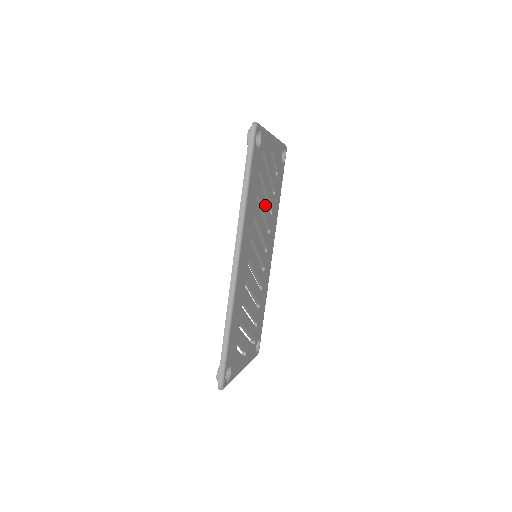
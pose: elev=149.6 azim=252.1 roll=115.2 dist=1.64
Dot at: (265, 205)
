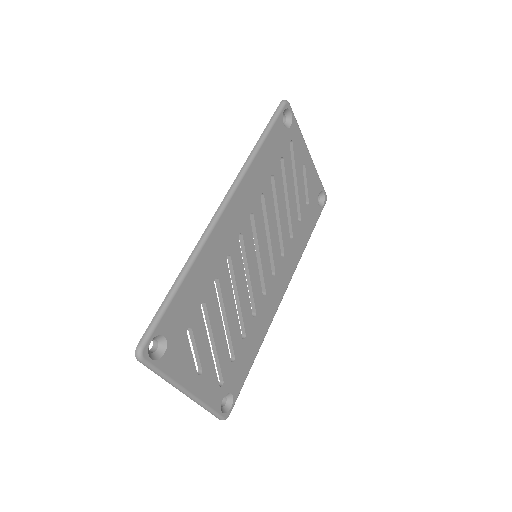
Dot at: (283, 210)
